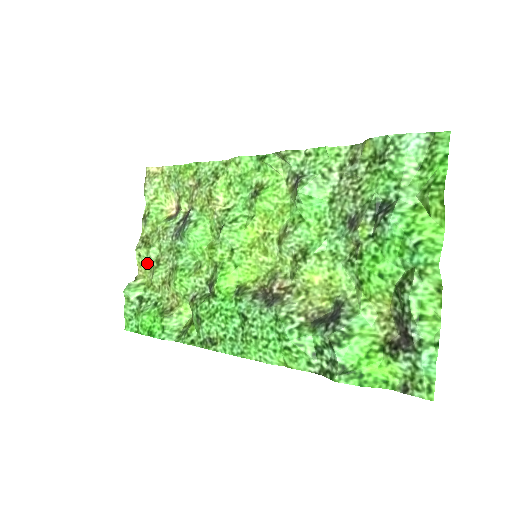
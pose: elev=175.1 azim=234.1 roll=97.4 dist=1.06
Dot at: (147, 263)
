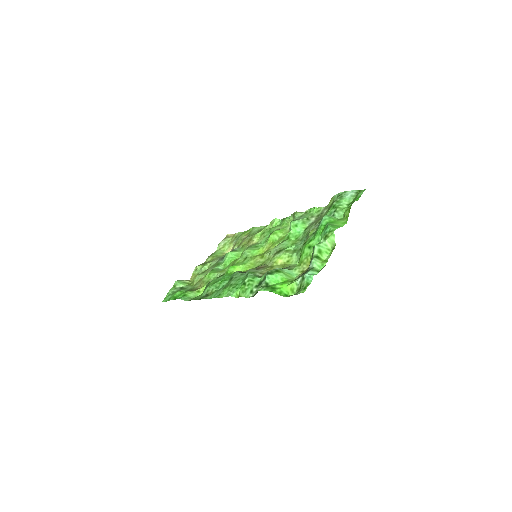
Dot at: (197, 274)
